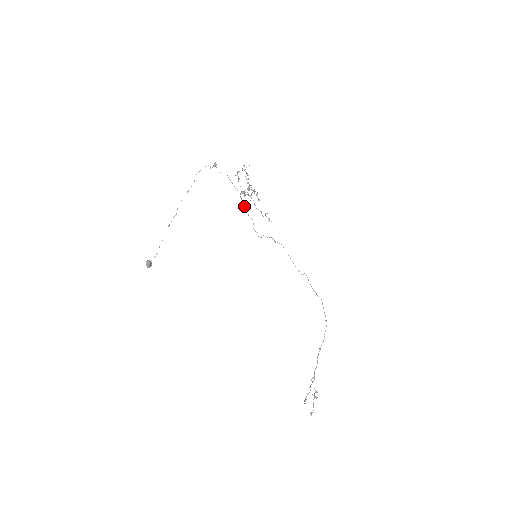
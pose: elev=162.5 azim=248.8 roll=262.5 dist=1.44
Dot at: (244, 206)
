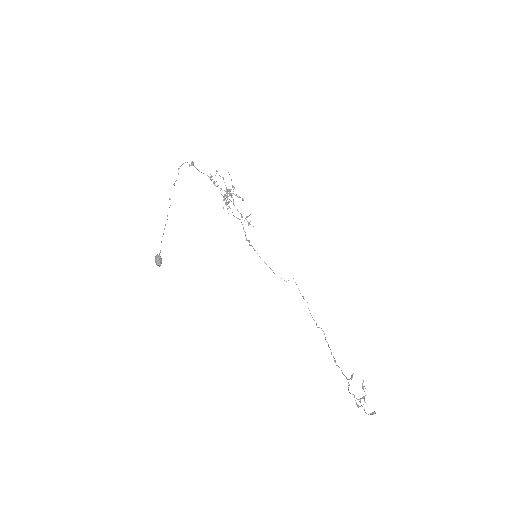
Dot at: (229, 206)
